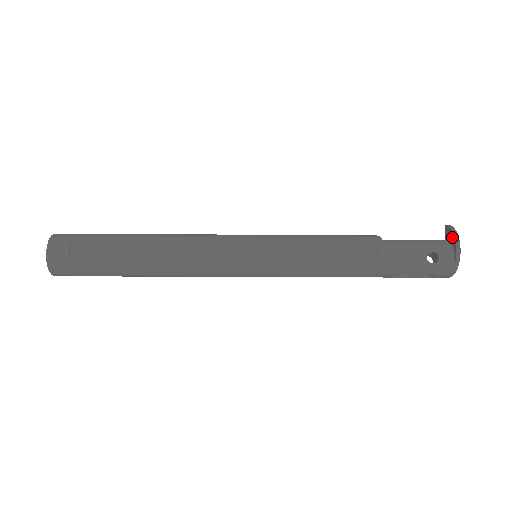
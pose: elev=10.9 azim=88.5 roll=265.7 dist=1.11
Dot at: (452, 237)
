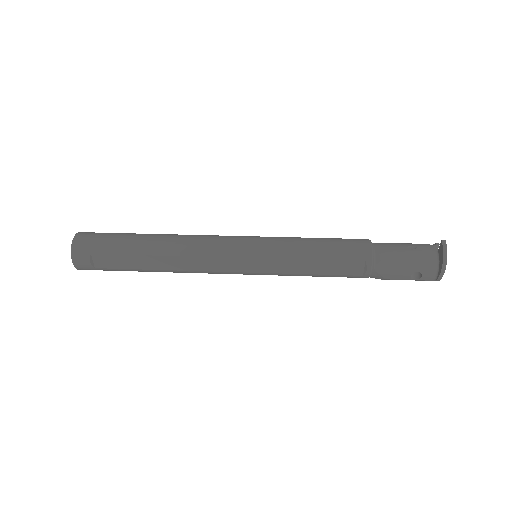
Dot at: (441, 261)
